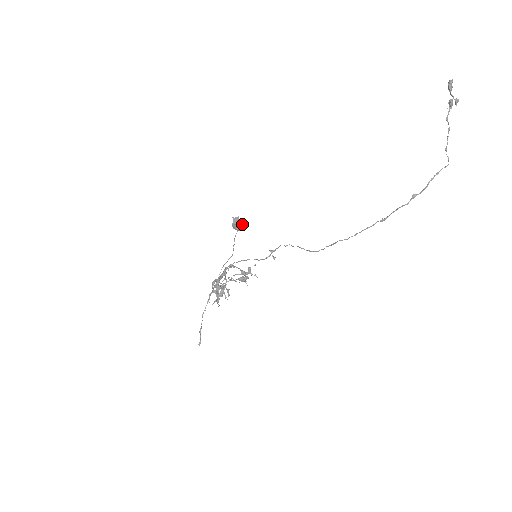
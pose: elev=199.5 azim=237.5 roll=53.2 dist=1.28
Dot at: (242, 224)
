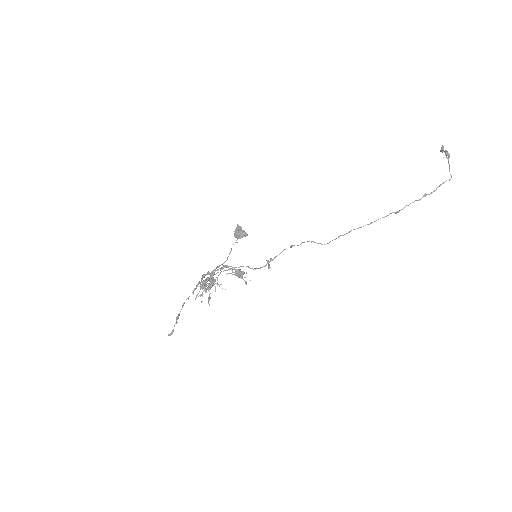
Dot at: (245, 232)
